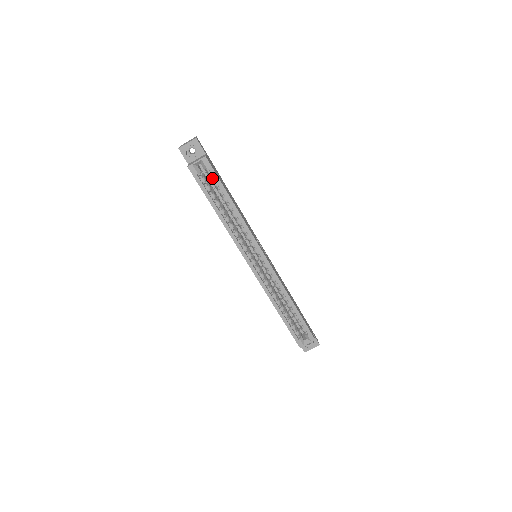
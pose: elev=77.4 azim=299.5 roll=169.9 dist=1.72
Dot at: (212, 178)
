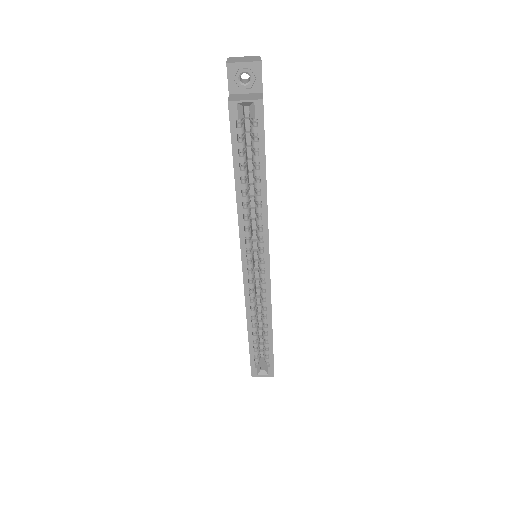
Dot at: (255, 135)
